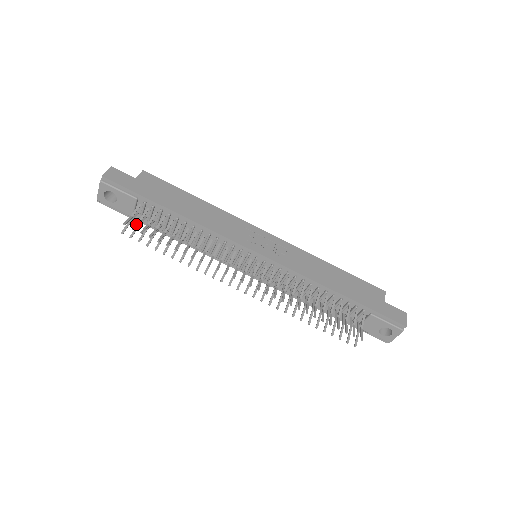
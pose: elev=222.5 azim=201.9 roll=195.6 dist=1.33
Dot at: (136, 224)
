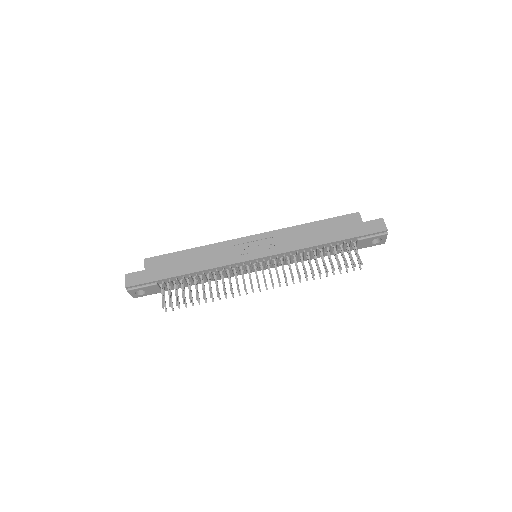
Dot at: (169, 301)
